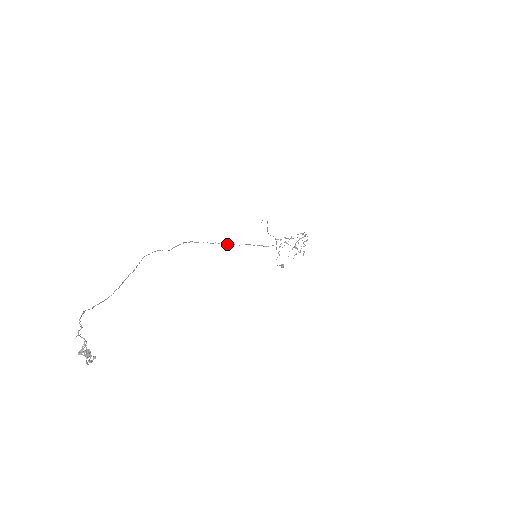
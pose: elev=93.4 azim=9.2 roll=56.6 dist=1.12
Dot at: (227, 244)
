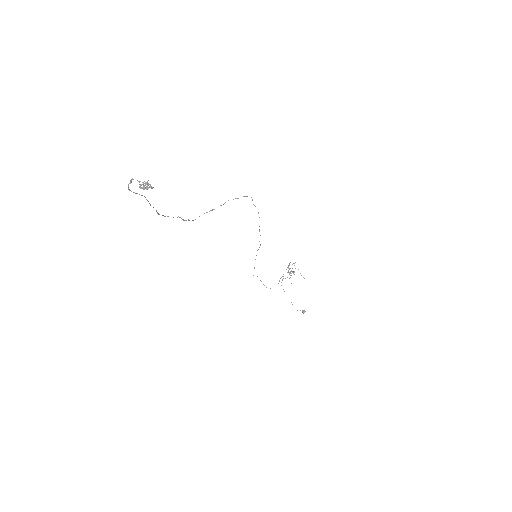
Dot at: occluded
